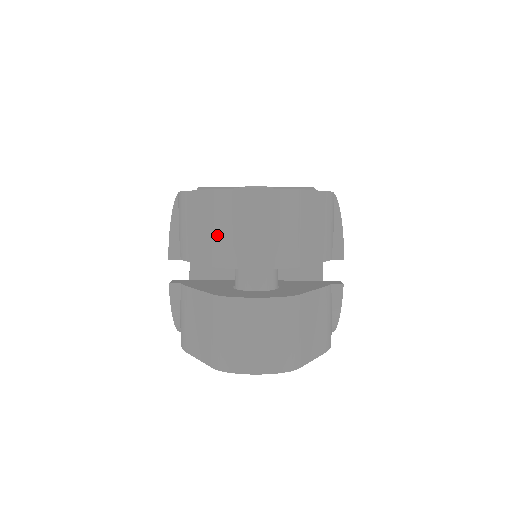
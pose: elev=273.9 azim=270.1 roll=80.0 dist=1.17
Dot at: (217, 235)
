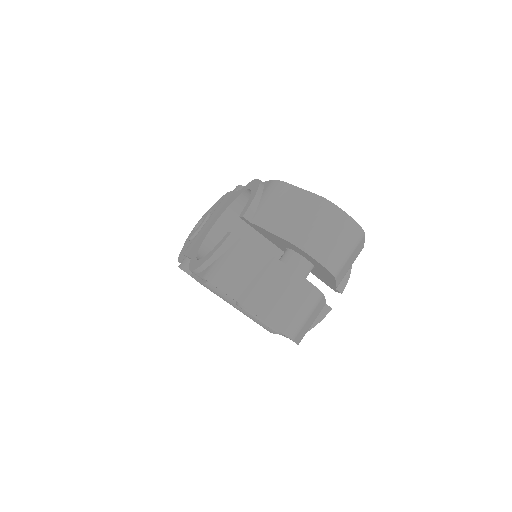
Dot at: (306, 225)
